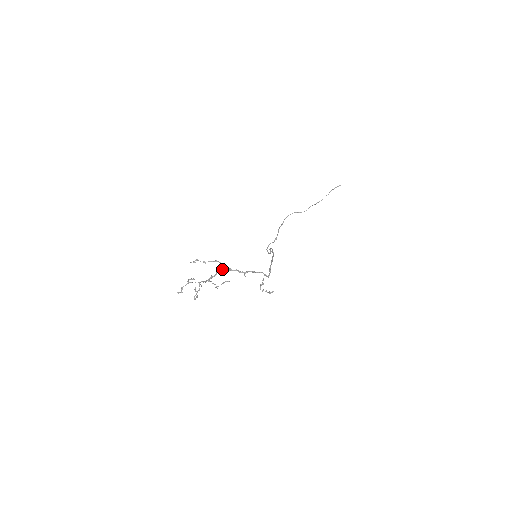
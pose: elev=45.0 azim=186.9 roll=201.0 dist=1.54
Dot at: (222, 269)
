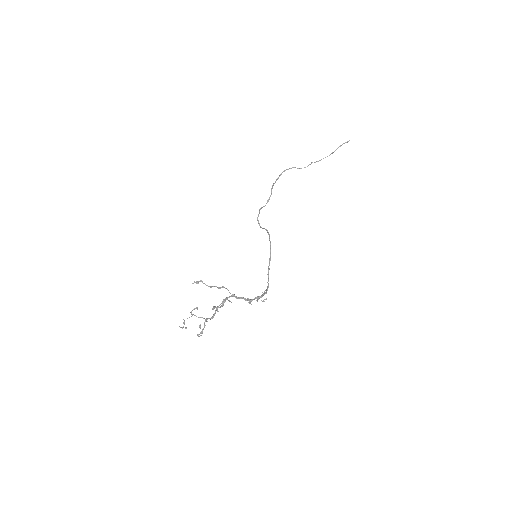
Dot at: occluded
